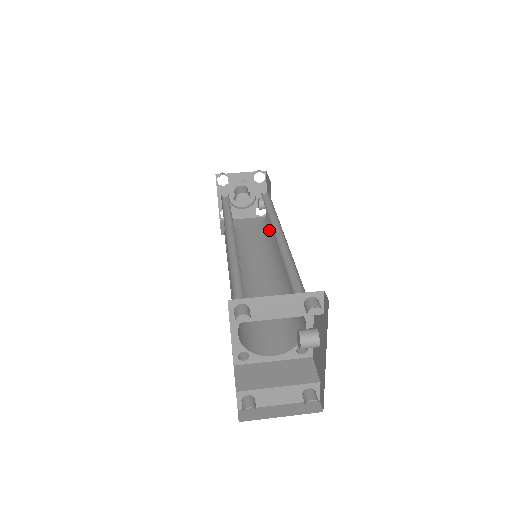
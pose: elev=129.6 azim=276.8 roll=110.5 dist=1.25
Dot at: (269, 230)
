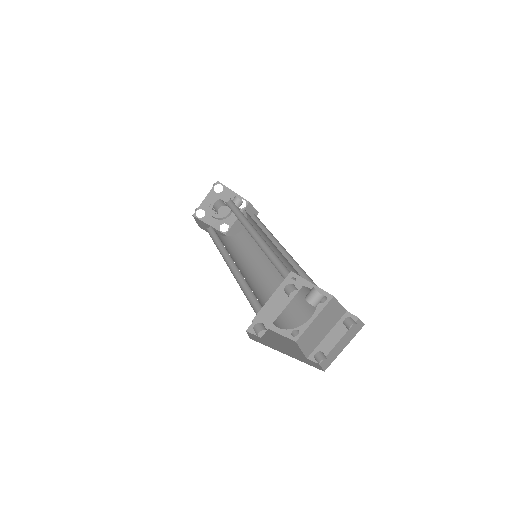
Dot at: occluded
